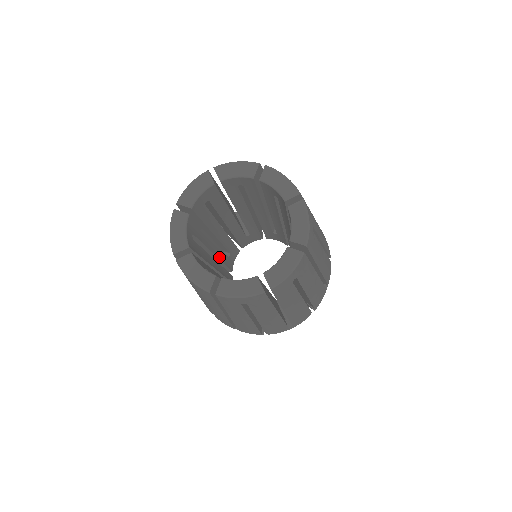
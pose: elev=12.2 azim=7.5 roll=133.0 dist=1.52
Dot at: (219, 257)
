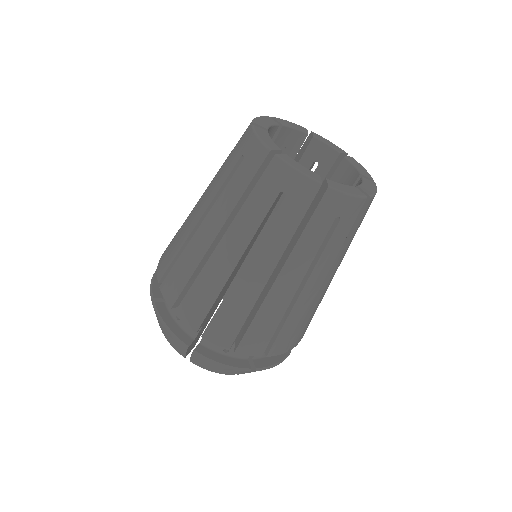
Dot at: occluded
